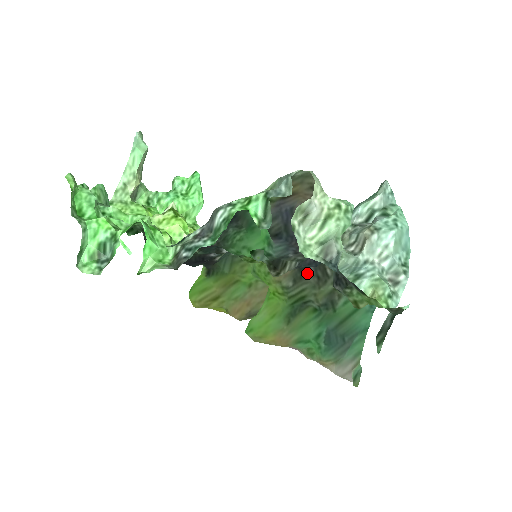
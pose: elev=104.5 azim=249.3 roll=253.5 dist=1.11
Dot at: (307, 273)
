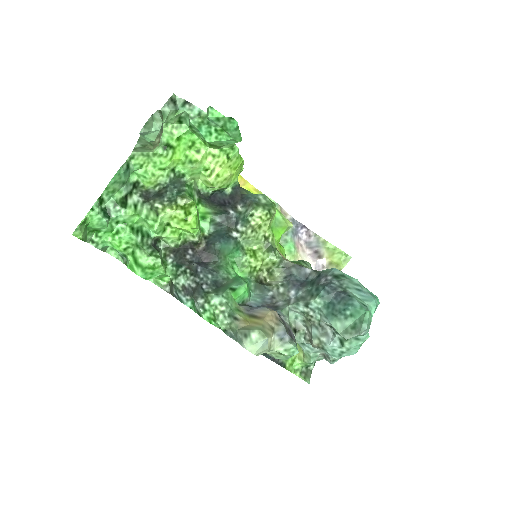
Dot at: (303, 267)
